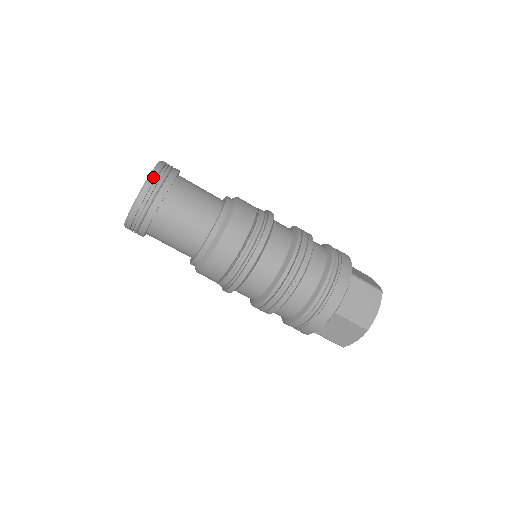
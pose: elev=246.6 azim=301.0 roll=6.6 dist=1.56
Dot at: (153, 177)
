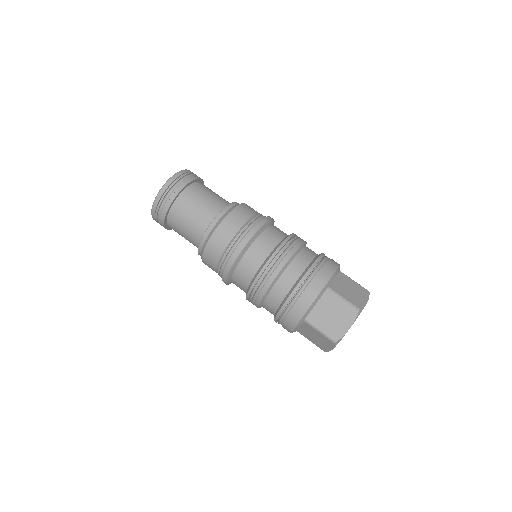
Dot at: (166, 186)
